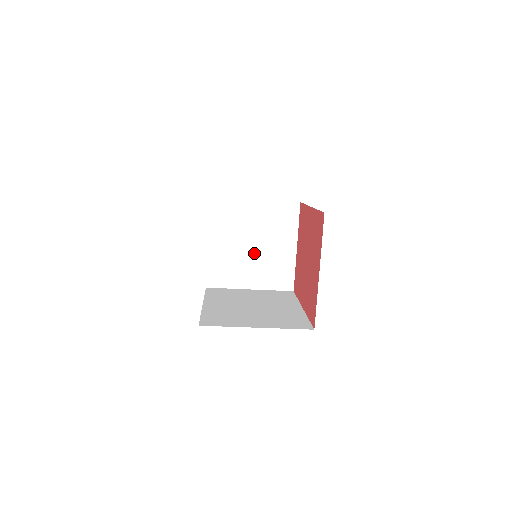
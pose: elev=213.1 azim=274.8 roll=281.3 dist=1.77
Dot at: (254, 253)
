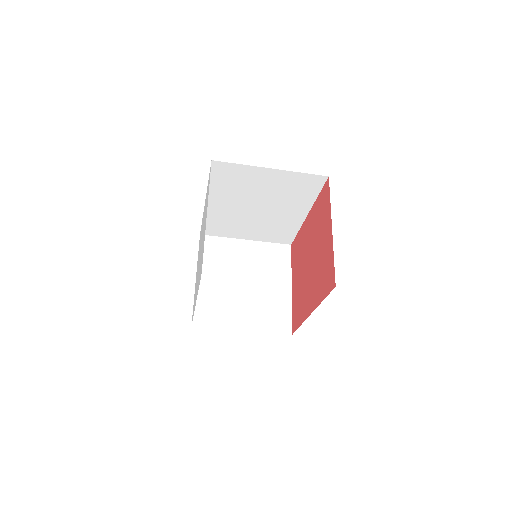
Dot at: (246, 291)
